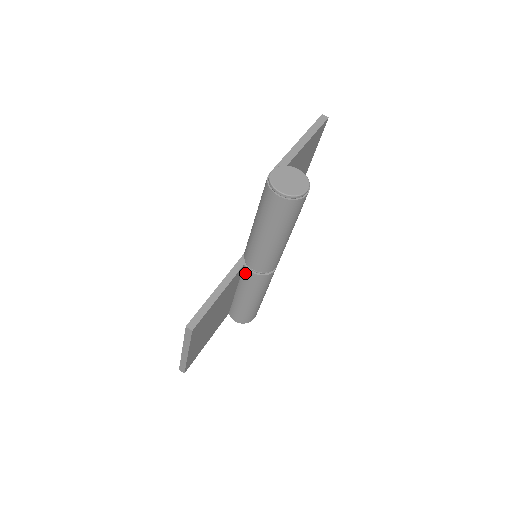
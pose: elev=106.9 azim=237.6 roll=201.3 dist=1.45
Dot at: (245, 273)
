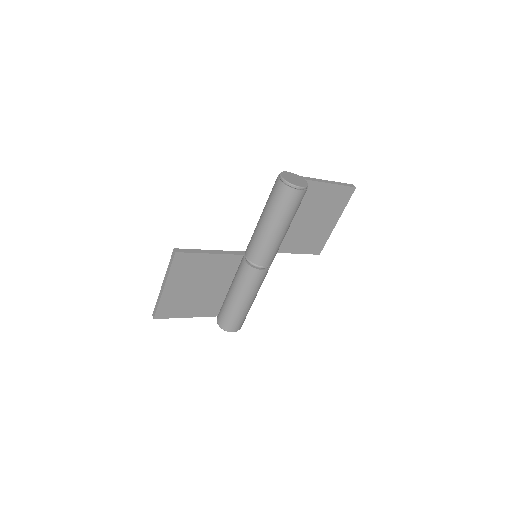
Dot at: (241, 263)
